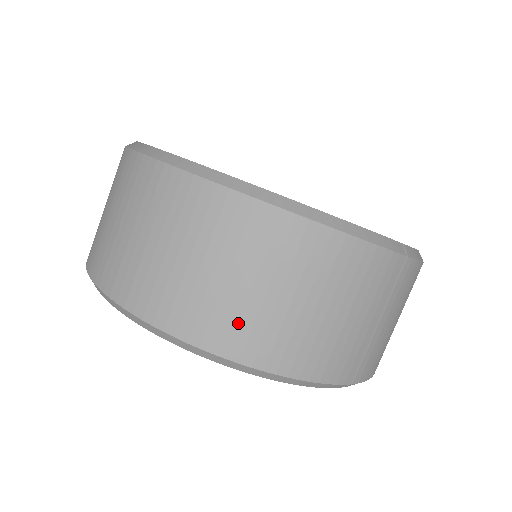
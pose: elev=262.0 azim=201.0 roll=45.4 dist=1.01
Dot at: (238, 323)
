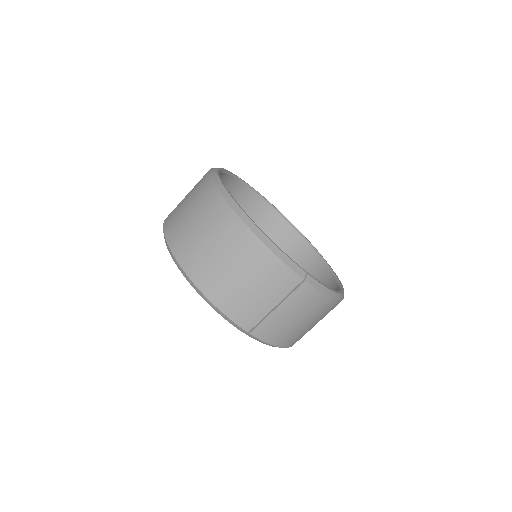
Dot at: (202, 265)
